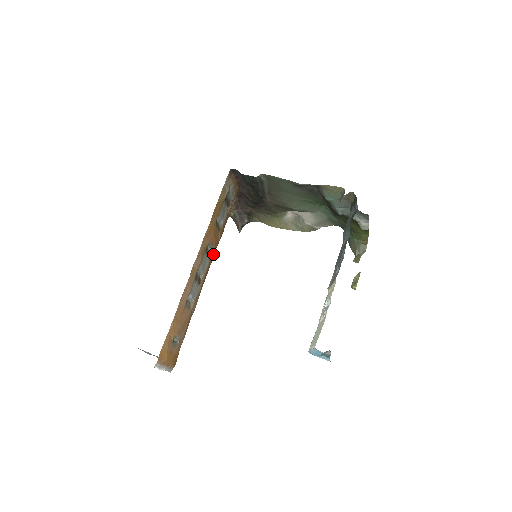
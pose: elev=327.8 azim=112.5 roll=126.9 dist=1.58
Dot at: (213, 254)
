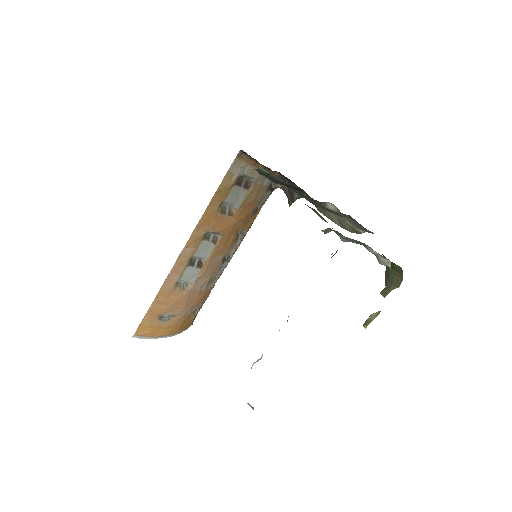
Dot at: (225, 238)
